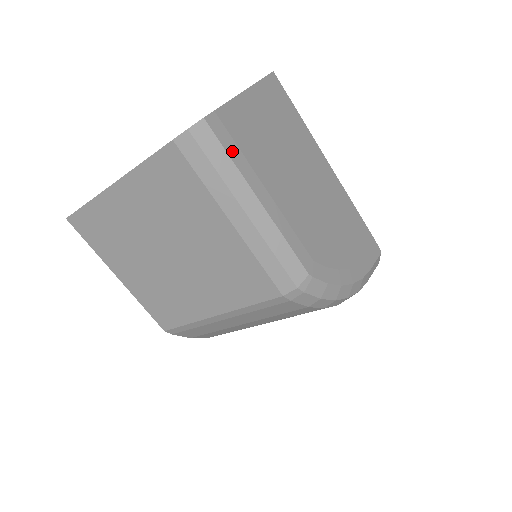
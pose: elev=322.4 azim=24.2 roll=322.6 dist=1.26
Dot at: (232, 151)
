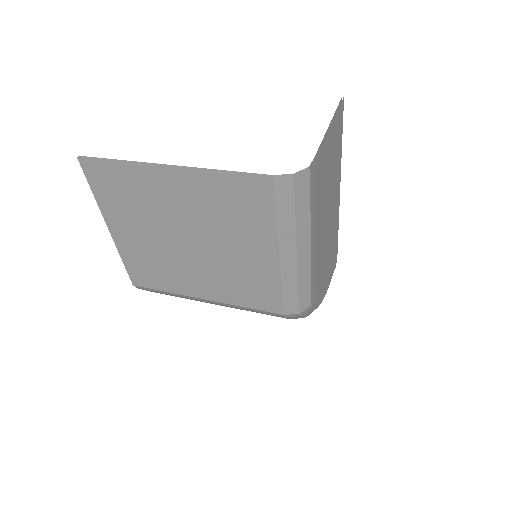
Dot at: (312, 200)
